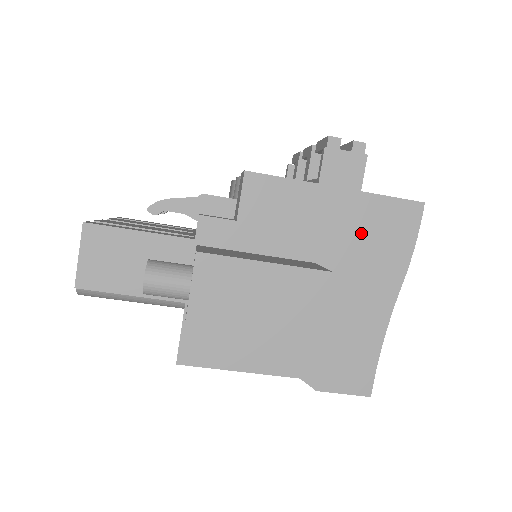
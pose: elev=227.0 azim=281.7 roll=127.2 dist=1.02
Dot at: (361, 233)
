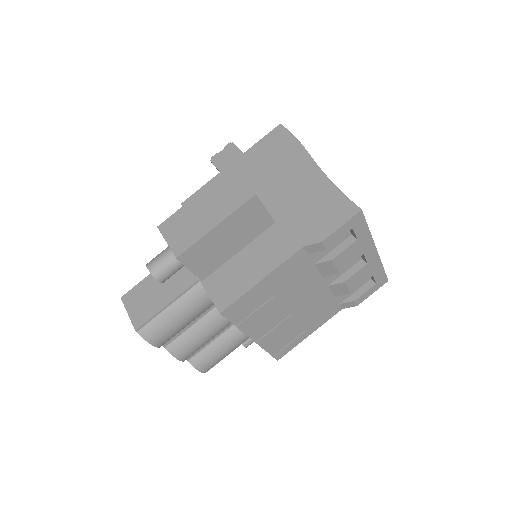
Dot at: (262, 163)
